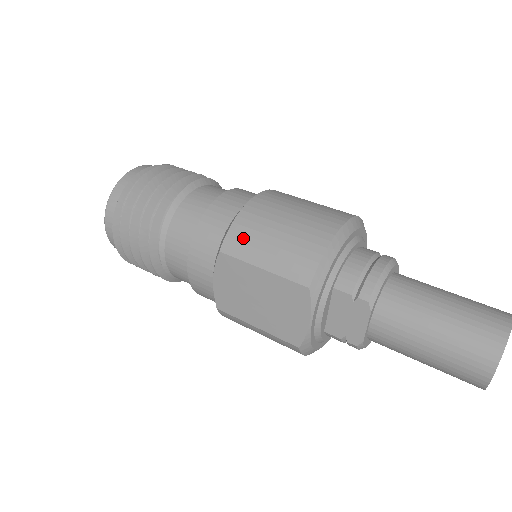
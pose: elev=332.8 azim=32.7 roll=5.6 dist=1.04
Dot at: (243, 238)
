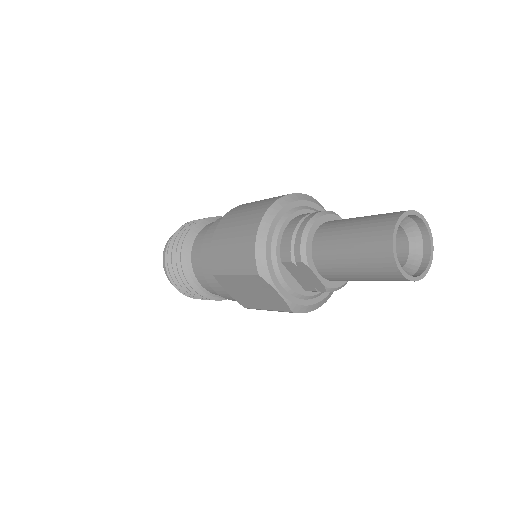
Dot at: (218, 260)
